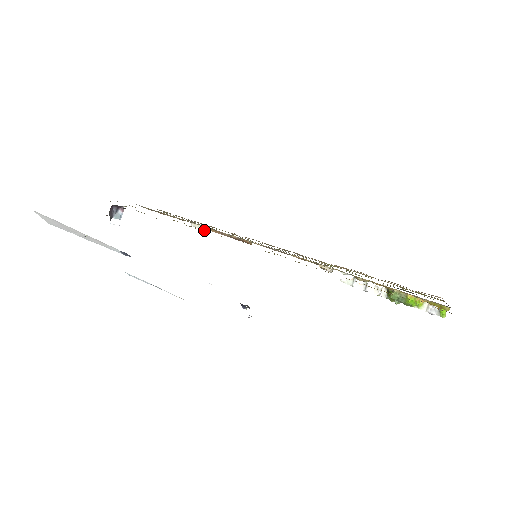
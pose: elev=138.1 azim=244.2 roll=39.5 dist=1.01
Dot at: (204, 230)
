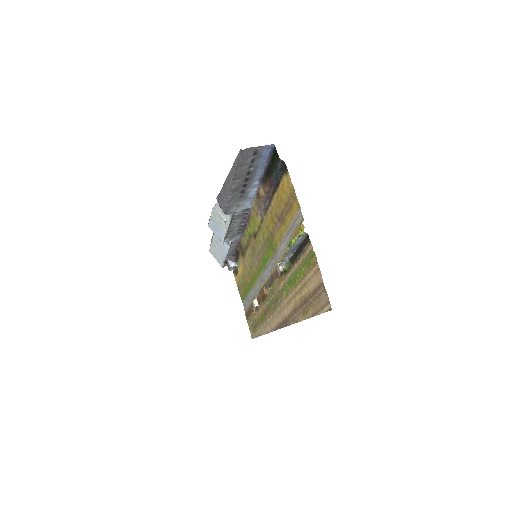
Dot at: (255, 304)
